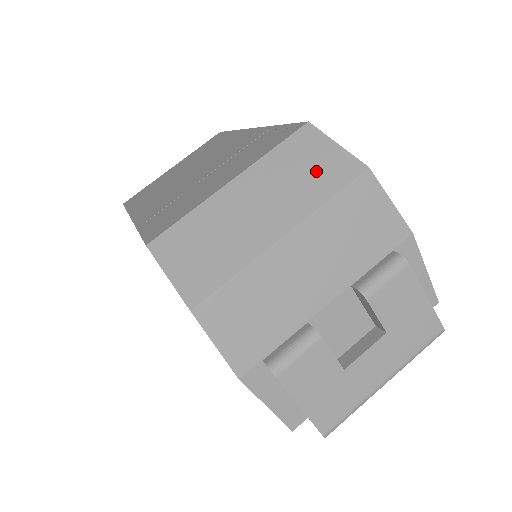
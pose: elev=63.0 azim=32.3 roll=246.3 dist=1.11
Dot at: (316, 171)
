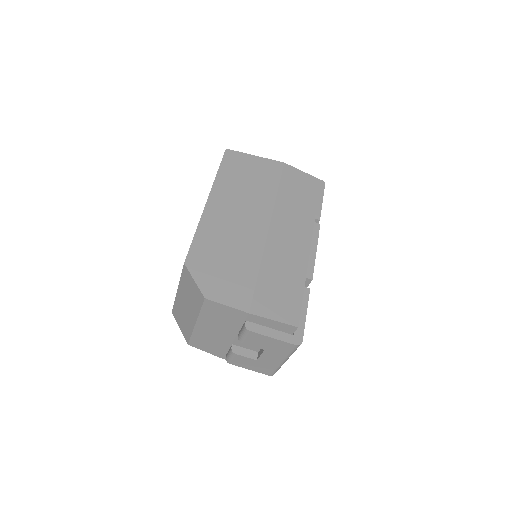
Dot at: (193, 294)
